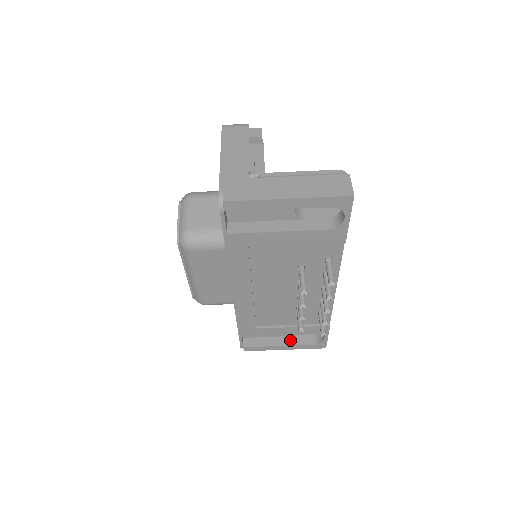
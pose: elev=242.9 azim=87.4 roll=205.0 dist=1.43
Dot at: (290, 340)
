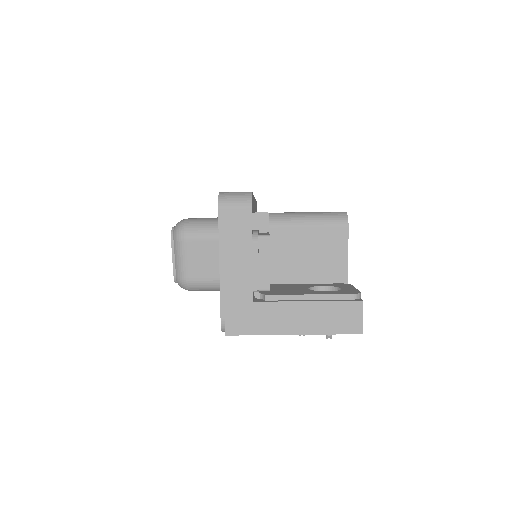
Dot at: occluded
